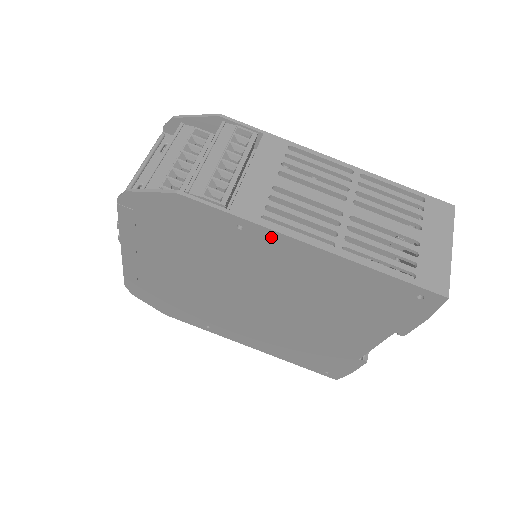
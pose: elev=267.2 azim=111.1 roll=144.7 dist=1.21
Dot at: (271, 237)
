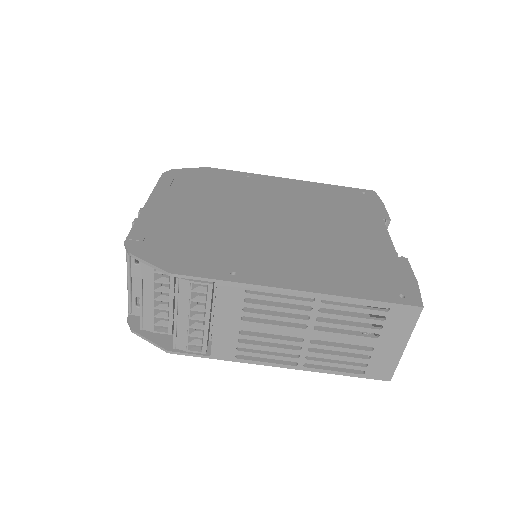
Dot at: (248, 356)
